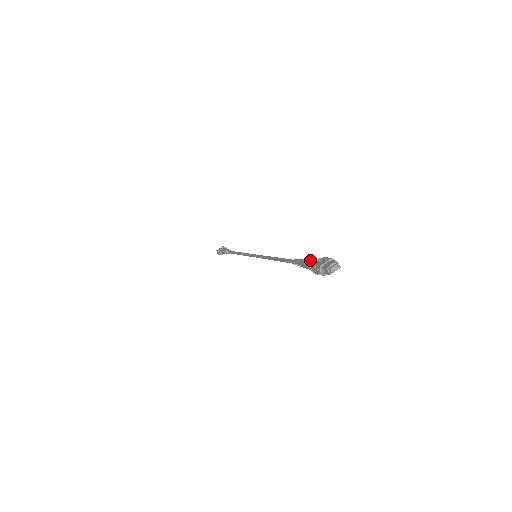
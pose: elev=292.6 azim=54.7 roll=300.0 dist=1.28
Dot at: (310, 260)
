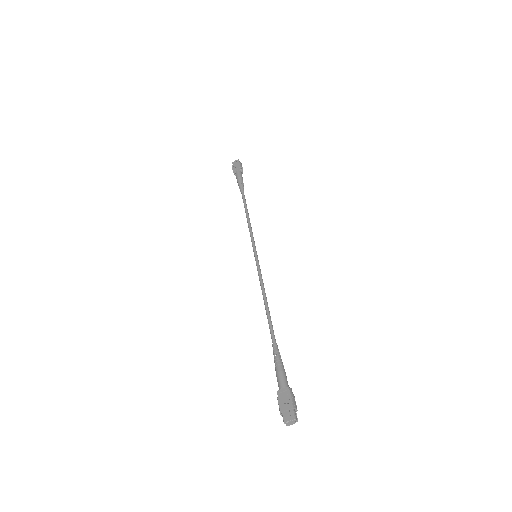
Dot at: (280, 381)
